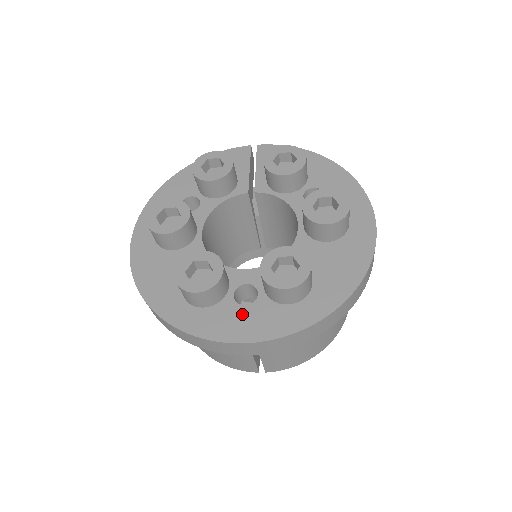
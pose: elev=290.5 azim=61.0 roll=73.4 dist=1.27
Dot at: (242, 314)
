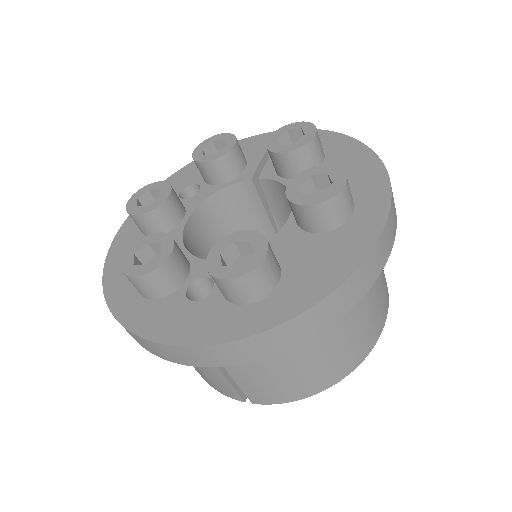
Dot at: (186, 311)
